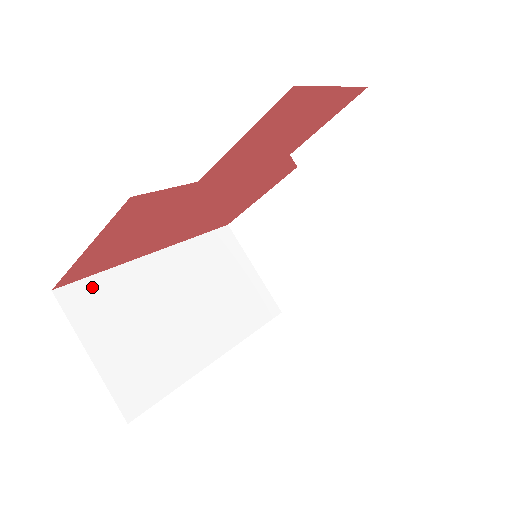
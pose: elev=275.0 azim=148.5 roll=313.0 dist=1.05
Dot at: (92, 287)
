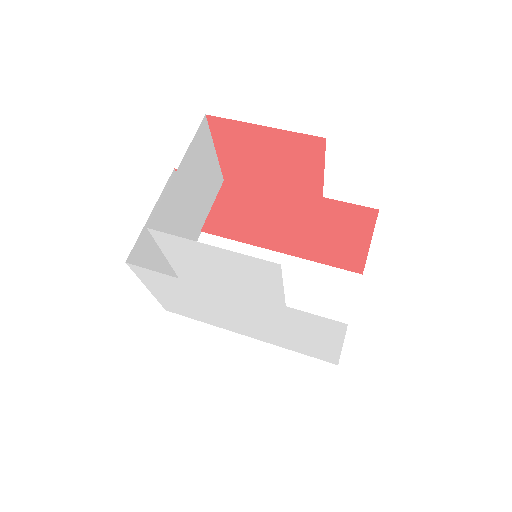
Dot at: (220, 243)
